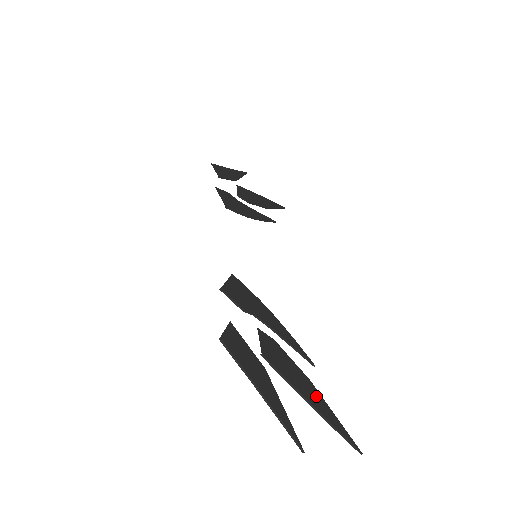
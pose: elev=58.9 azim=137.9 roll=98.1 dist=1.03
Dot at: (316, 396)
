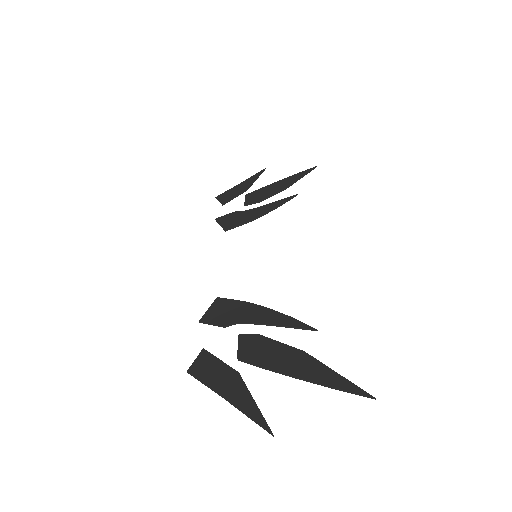
Dot at: (309, 365)
